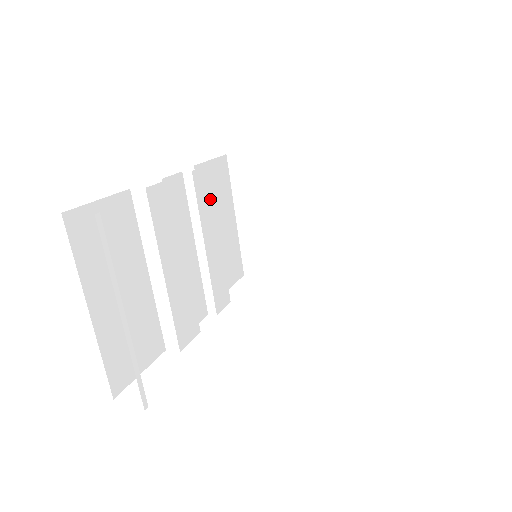
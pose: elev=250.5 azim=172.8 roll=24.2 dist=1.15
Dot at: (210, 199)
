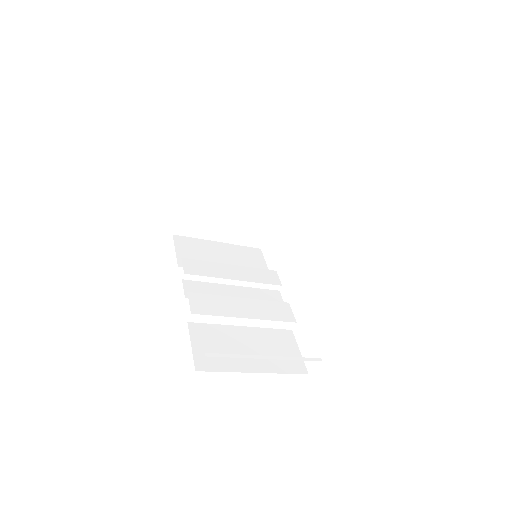
Dot at: (204, 265)
